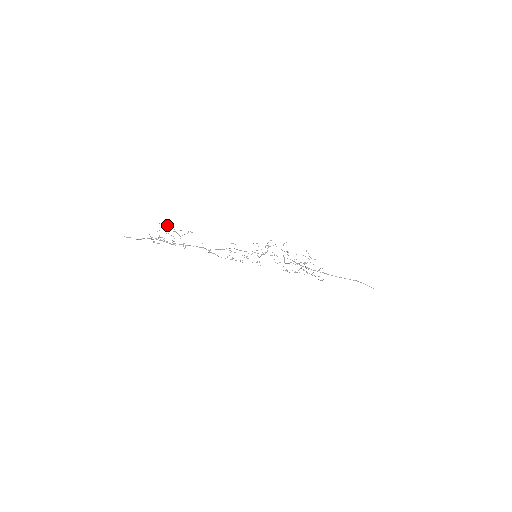
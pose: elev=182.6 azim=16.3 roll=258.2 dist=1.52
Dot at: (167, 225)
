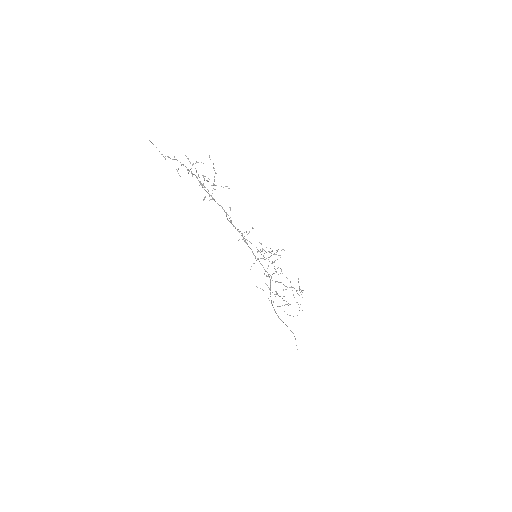
Dot at: (213, 163)
